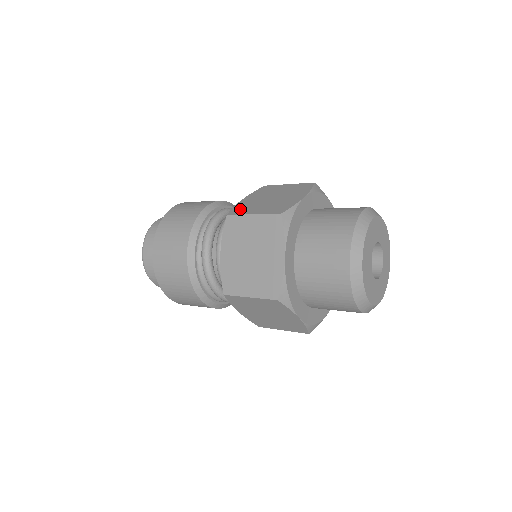
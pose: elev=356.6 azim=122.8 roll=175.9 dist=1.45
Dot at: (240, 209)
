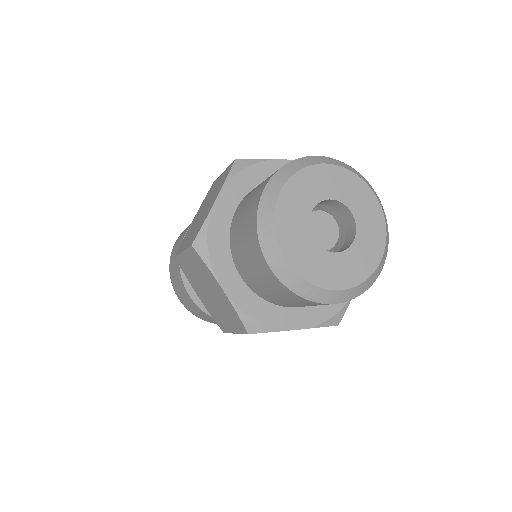
Dot at: occluded
